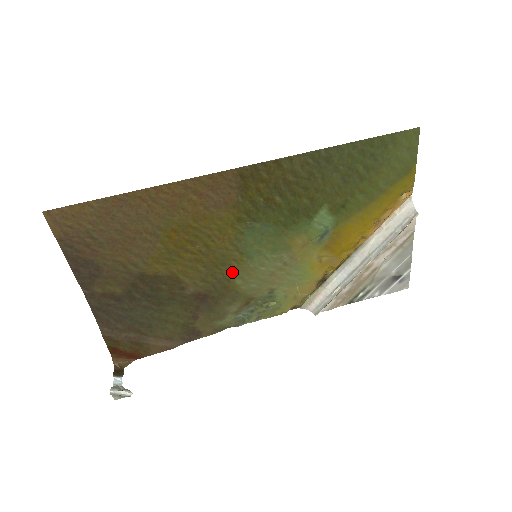
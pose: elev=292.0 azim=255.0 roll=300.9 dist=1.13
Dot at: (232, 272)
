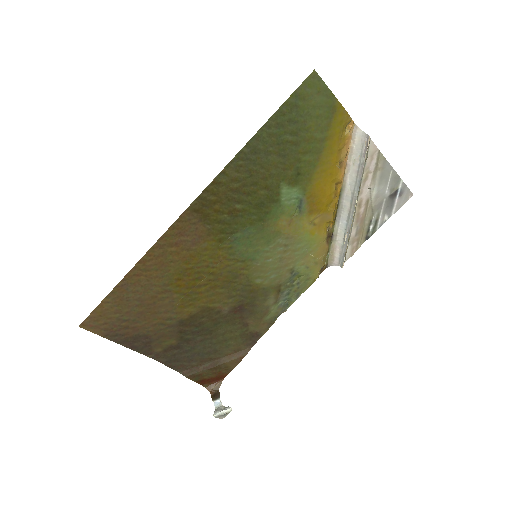
Dot at: (247, 278)
